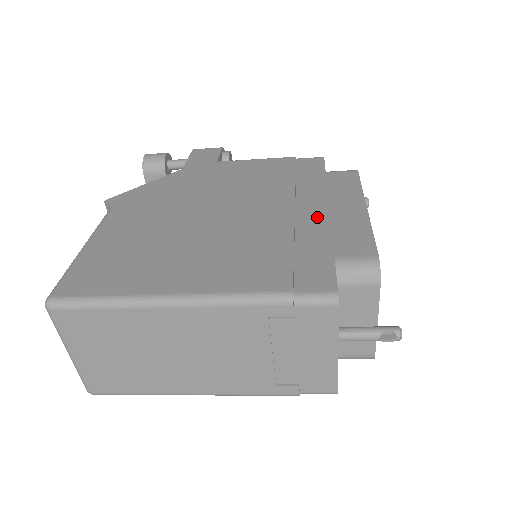
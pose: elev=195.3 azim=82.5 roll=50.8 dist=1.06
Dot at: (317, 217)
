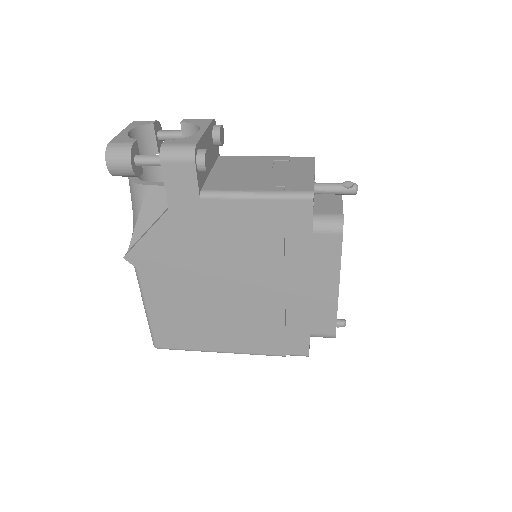
Dot at: (301, 296)
